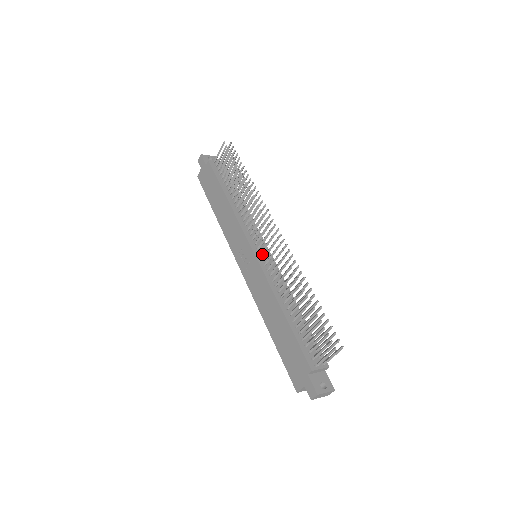
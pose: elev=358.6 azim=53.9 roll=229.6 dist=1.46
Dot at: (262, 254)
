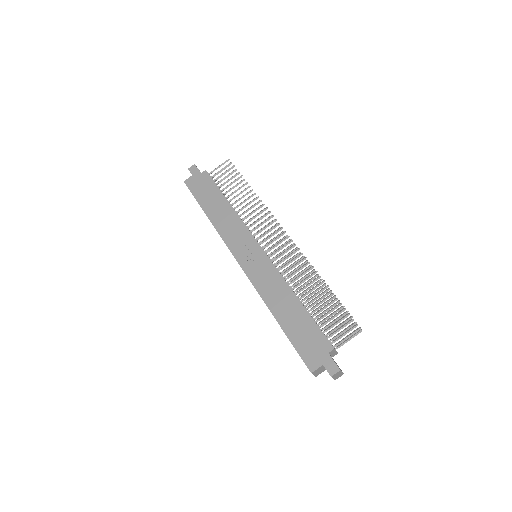
Dot at: occluded
